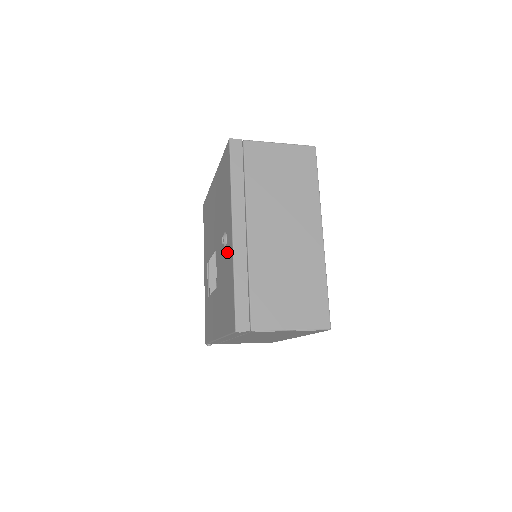
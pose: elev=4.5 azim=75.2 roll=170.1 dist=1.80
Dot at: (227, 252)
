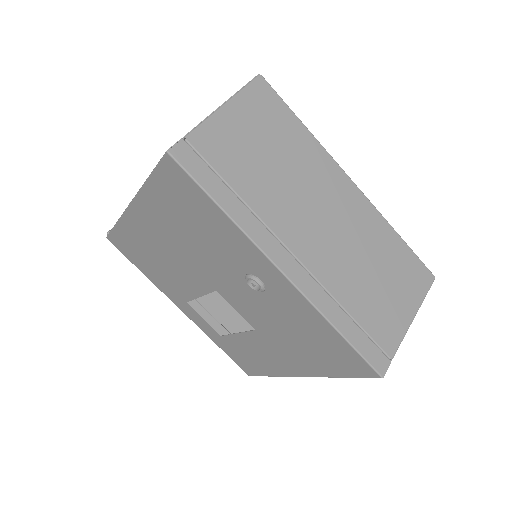
Dot at: (277, 297)
